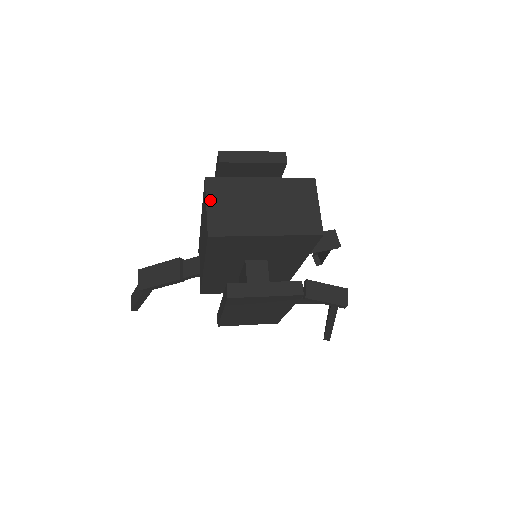
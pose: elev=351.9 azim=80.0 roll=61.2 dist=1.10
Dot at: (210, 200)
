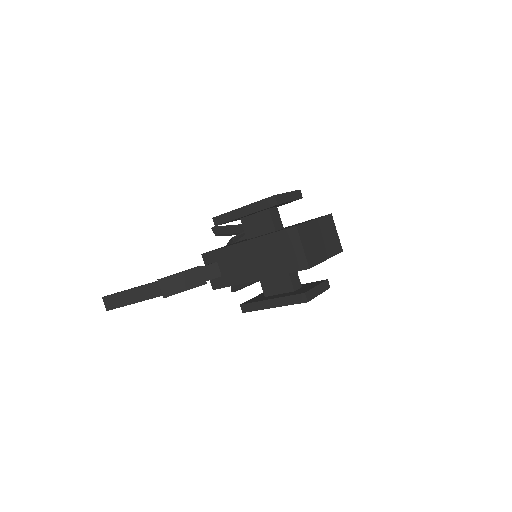
Dot at: (303, 242)
